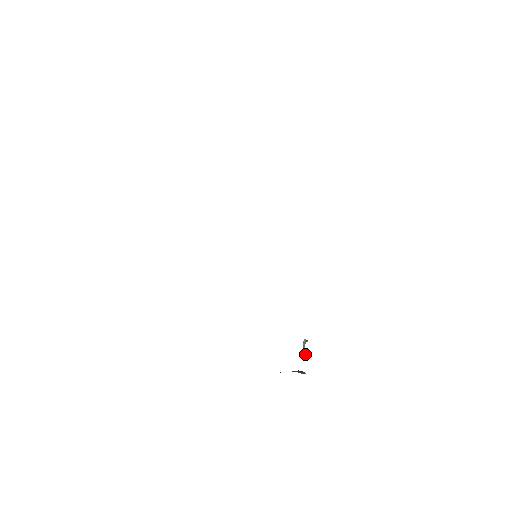
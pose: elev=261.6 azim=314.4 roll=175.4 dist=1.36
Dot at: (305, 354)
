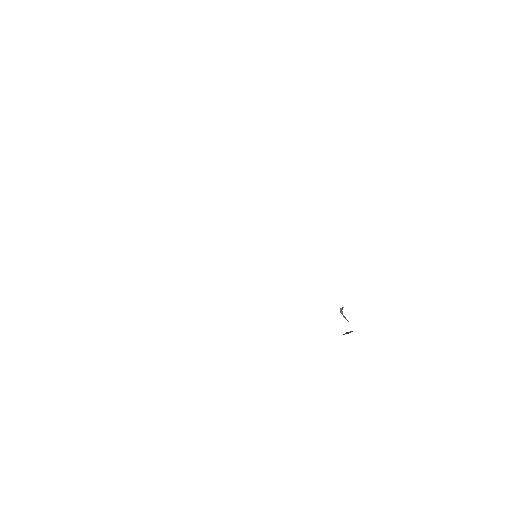
Dot at: (346, 319)
